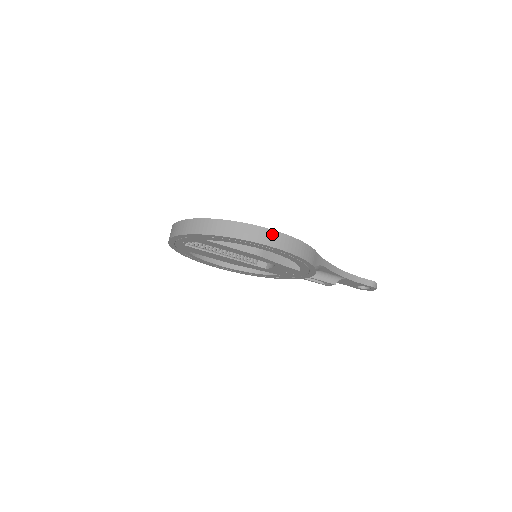
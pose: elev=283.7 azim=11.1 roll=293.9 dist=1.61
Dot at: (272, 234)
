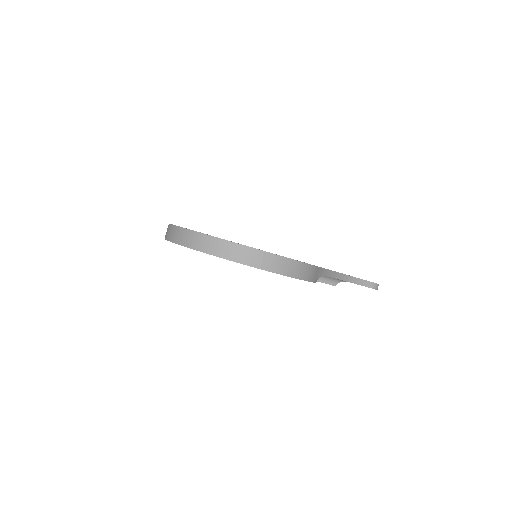
Dot at: (272, 258)
